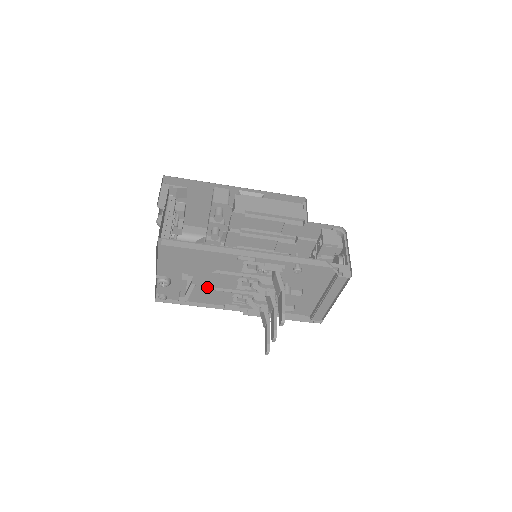
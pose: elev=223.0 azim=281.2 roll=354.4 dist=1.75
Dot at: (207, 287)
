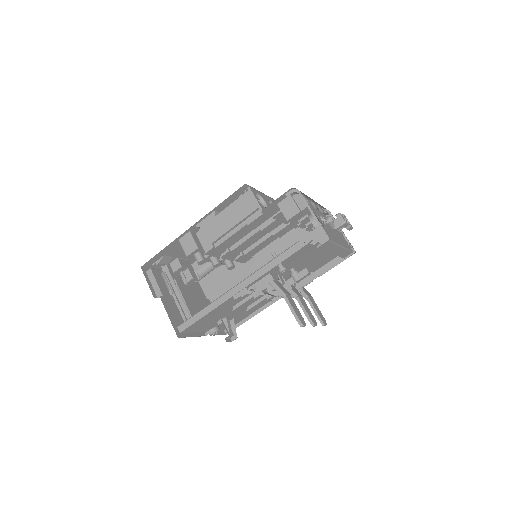
Dot at: (244, 309)
